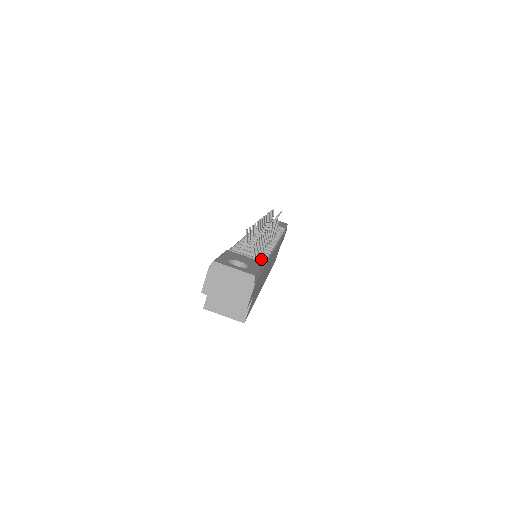
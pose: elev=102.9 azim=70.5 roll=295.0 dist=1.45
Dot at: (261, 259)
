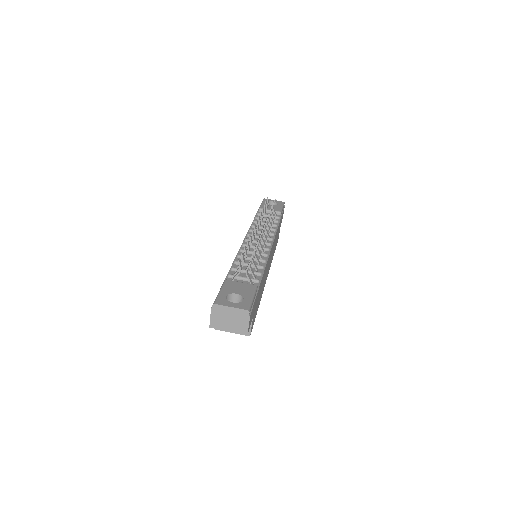
Dot at: (257, 275)
